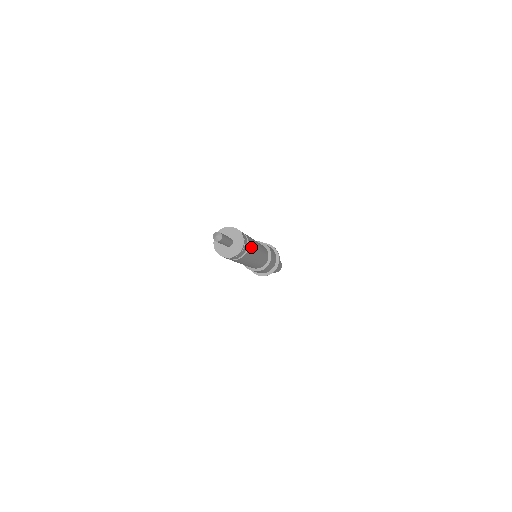
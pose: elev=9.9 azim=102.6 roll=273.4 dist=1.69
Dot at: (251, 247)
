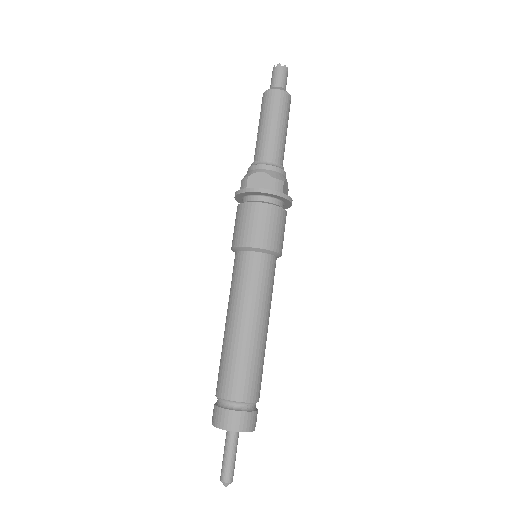
Dot at: (260, 384)
